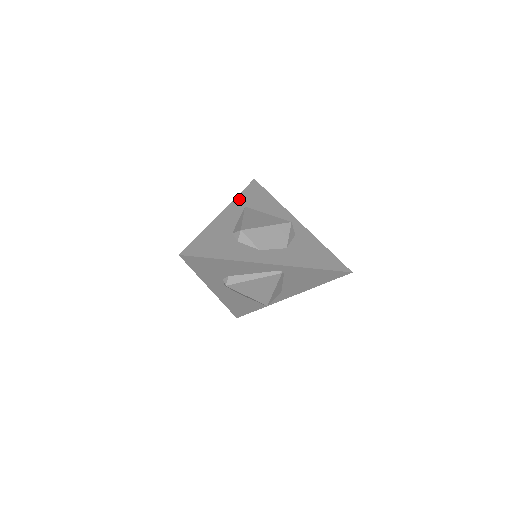
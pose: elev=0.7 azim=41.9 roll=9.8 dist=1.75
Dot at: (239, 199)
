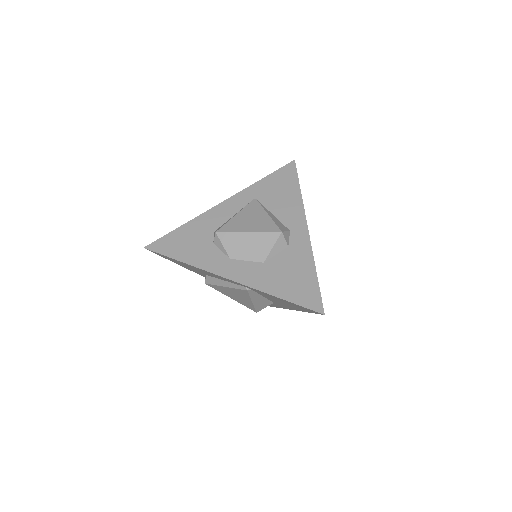
Dot at: (255, 187)
